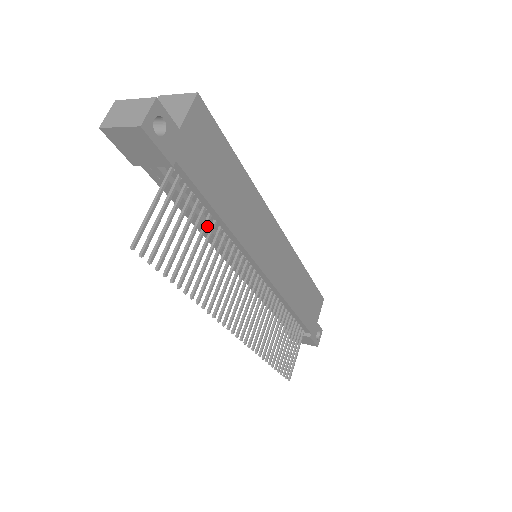
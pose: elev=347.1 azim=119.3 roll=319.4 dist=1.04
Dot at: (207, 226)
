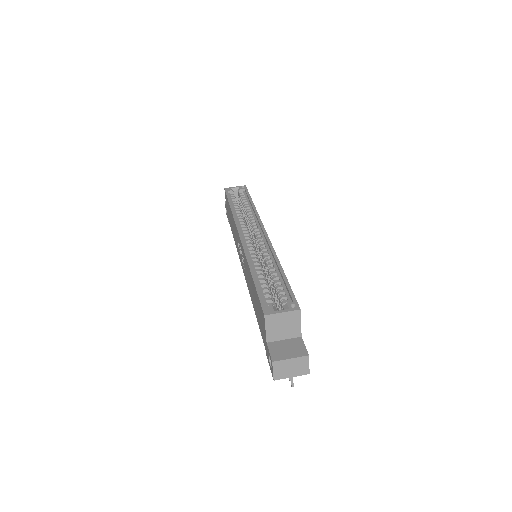
Dot at: occluded
